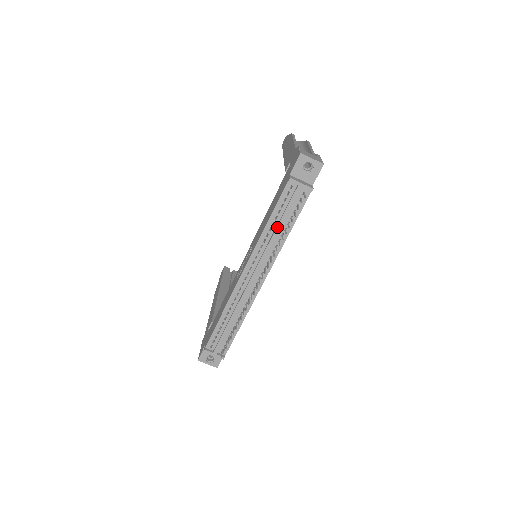
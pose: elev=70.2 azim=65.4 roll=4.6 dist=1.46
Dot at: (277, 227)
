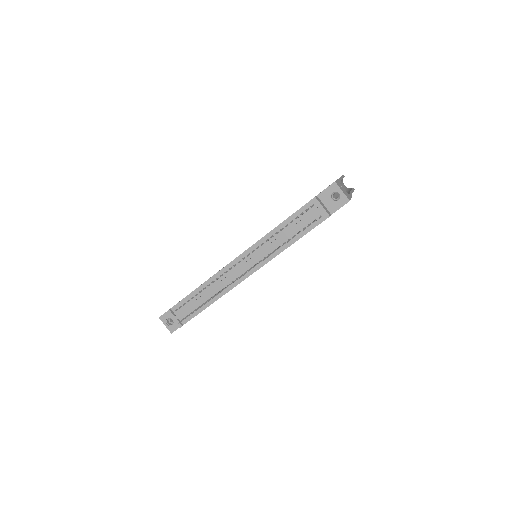
Dot at: (283, 234)
